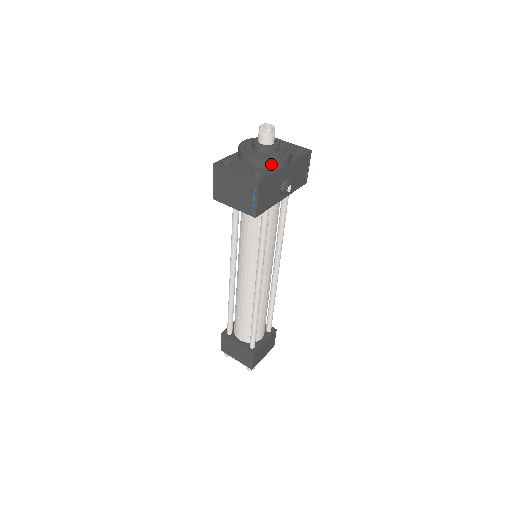
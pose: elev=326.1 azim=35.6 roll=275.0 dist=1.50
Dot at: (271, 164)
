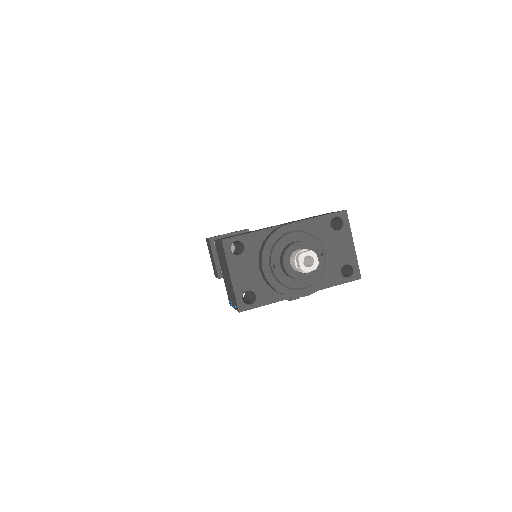
Dot at: (279, 292)
